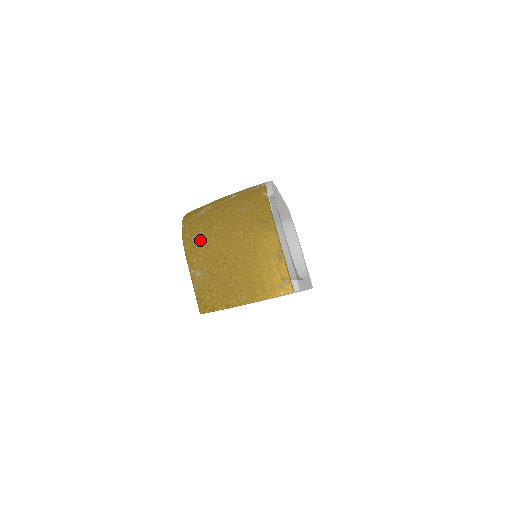
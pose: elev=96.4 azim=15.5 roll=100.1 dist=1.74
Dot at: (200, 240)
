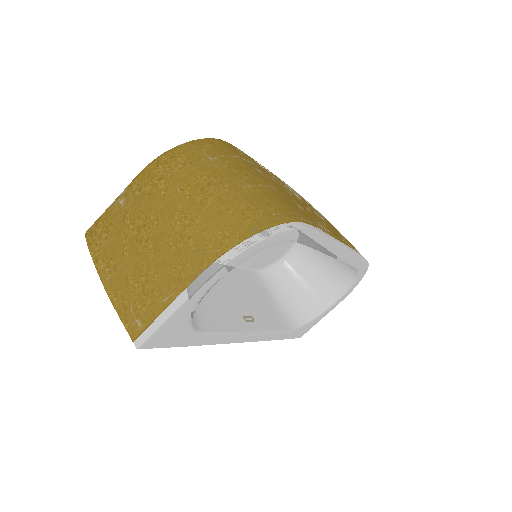
Dot at: (158, 178)
